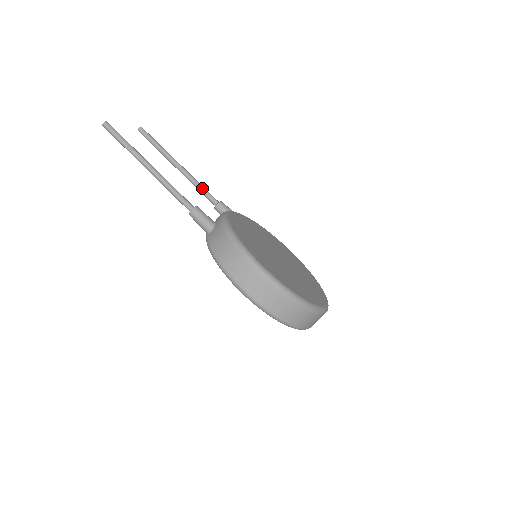
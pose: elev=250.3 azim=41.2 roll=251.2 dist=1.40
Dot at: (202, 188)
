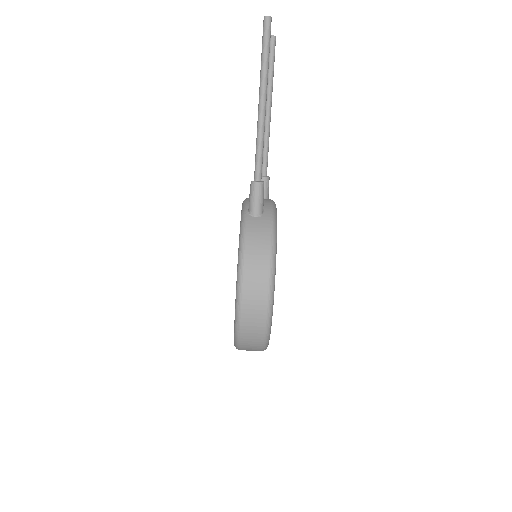
Dot at: (267, 150)
